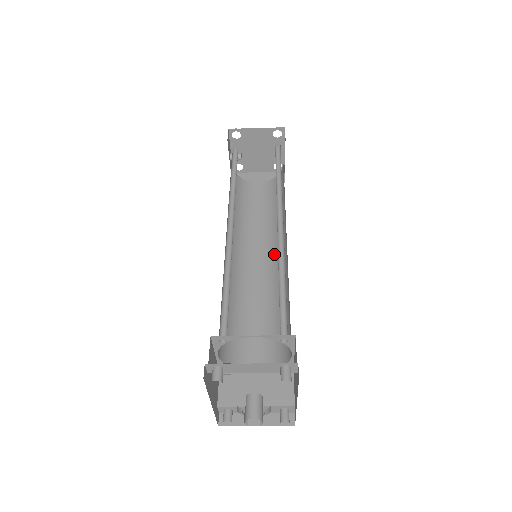
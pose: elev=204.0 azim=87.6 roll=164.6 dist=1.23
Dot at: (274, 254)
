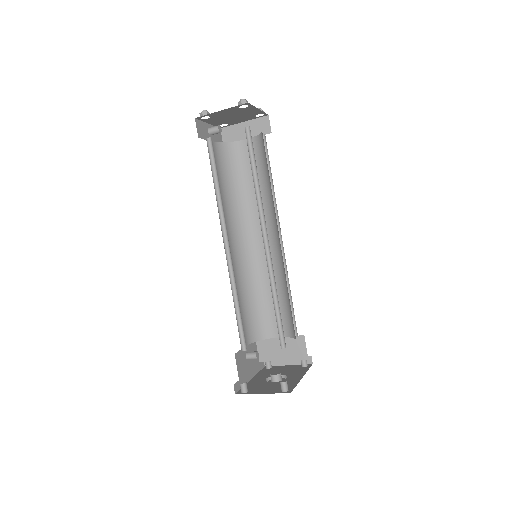
Dot at: (274, 234)
